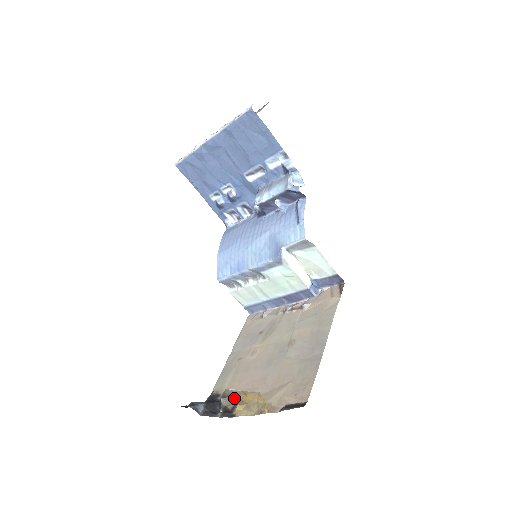
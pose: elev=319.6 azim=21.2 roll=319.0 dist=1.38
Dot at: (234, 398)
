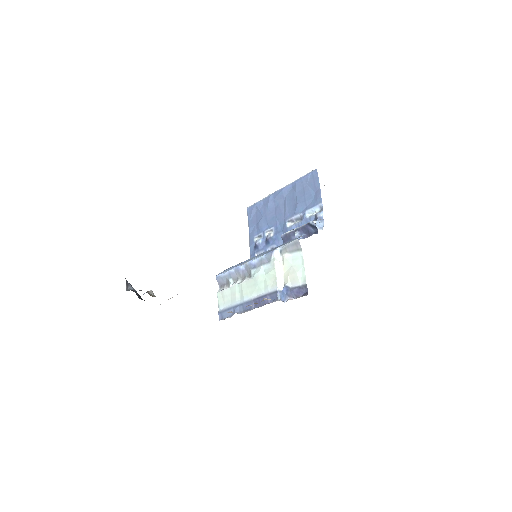
Dot at: occluded
